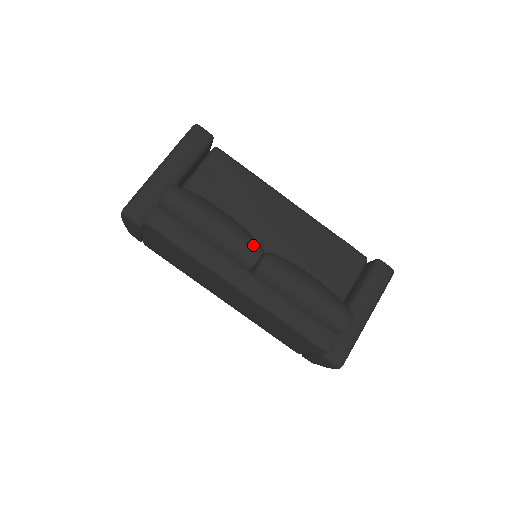
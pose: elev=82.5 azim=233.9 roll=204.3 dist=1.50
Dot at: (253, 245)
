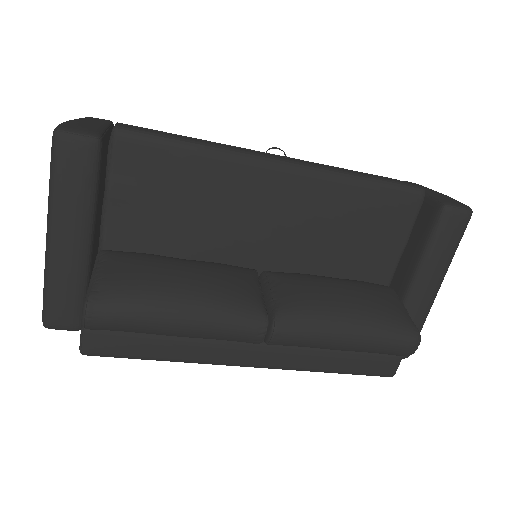
Dot at: (249, 324)
